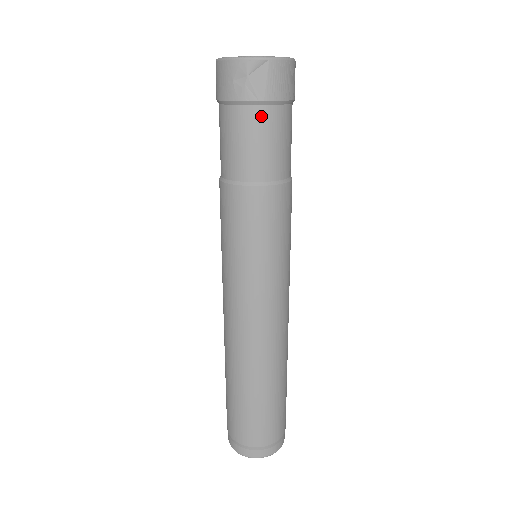
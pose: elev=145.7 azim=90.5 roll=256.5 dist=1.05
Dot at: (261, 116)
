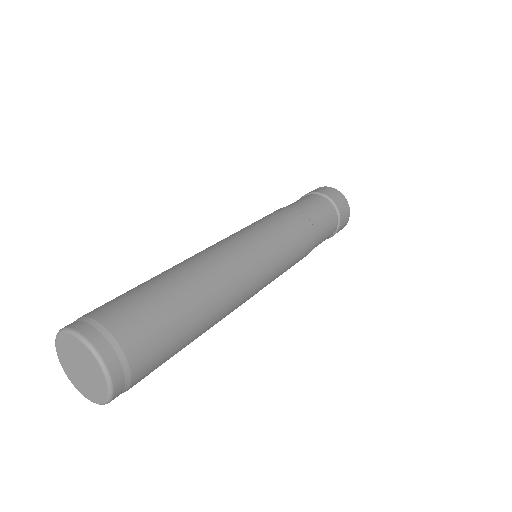
Dot at: (308, 196)
